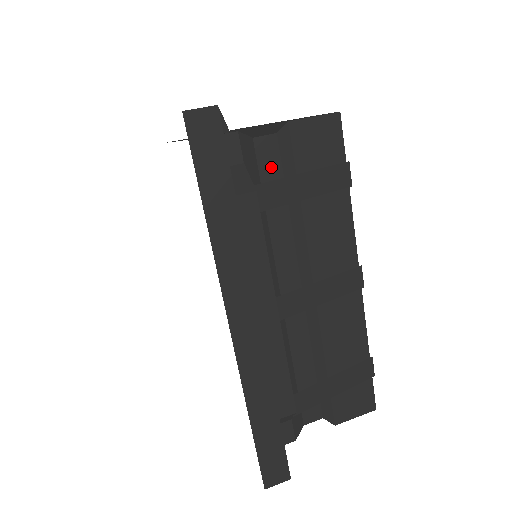
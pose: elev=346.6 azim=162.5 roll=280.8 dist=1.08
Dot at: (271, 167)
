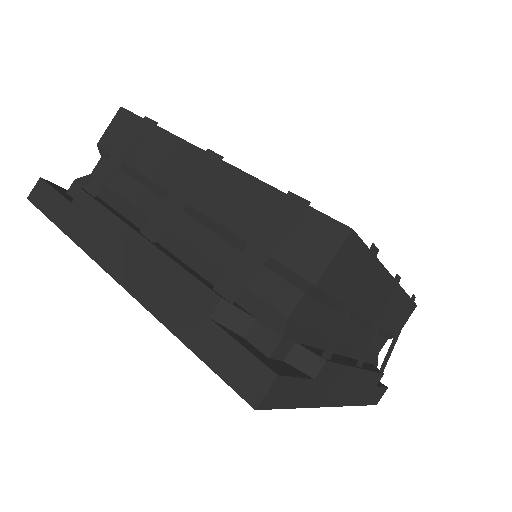
Dot at: occluded
